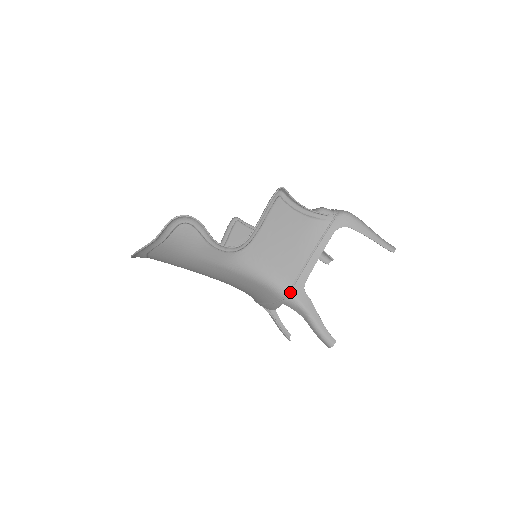
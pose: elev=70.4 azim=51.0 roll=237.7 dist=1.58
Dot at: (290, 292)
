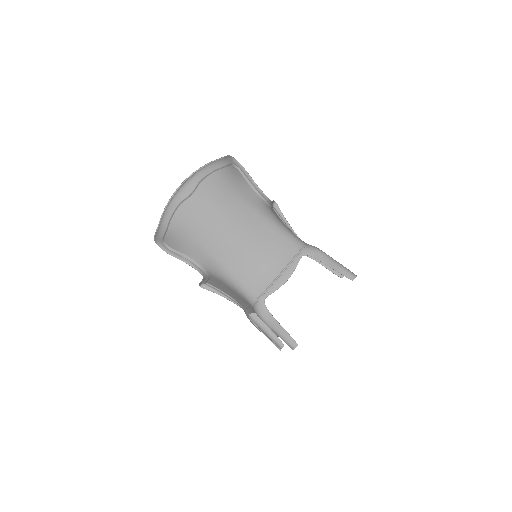
Dot at: (307, 244)
